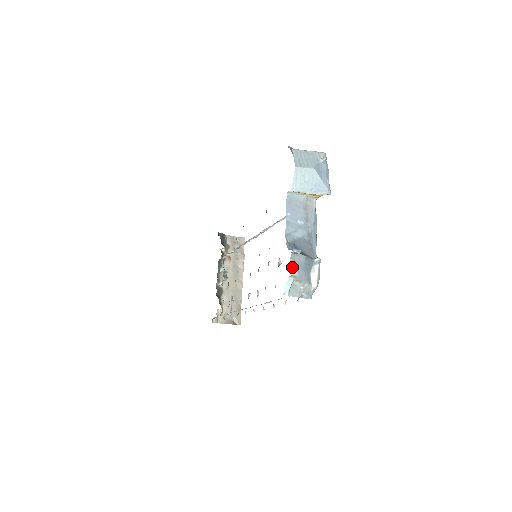
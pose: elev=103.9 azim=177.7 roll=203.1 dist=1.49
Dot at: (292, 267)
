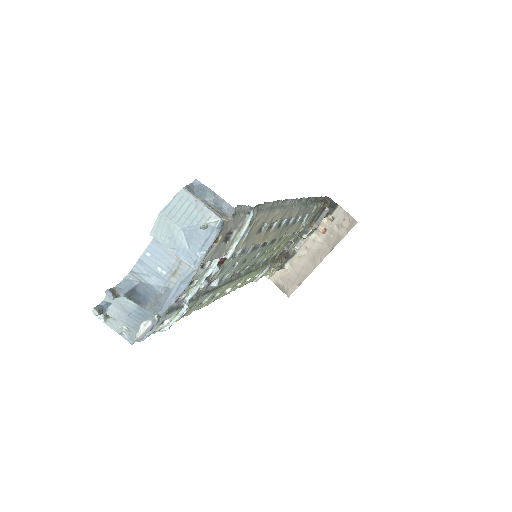
Dot at: (106, 304)
